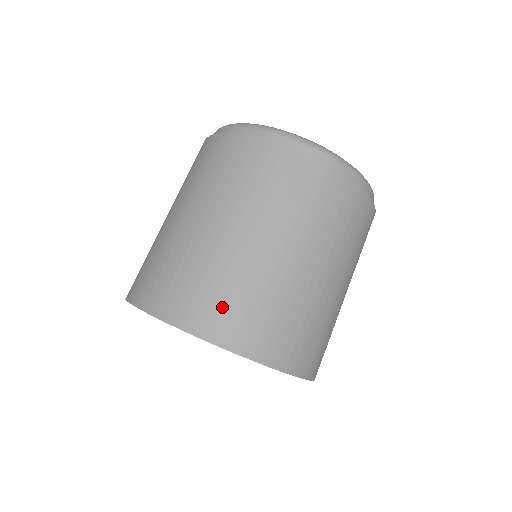
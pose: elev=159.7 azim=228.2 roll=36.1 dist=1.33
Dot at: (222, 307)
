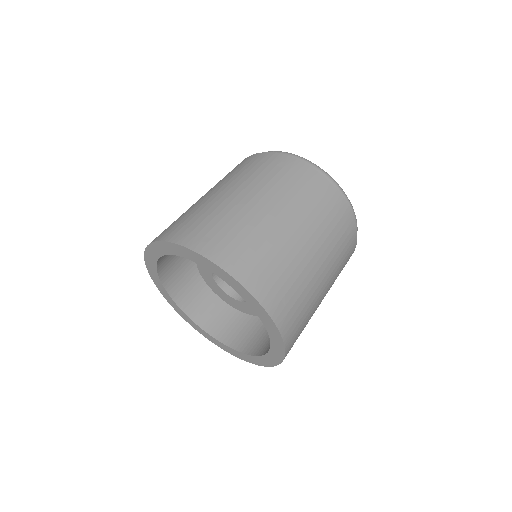
Dot at: (180, 224)
